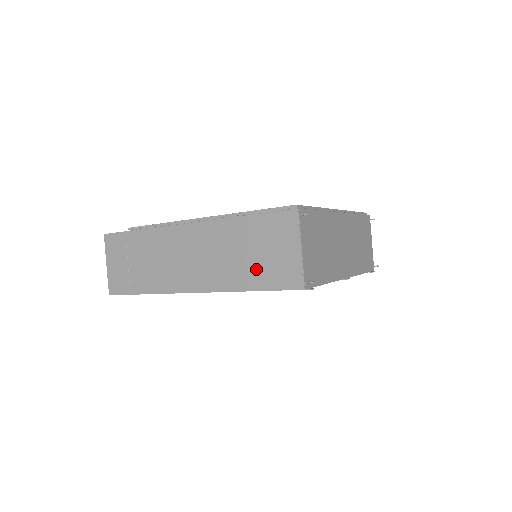
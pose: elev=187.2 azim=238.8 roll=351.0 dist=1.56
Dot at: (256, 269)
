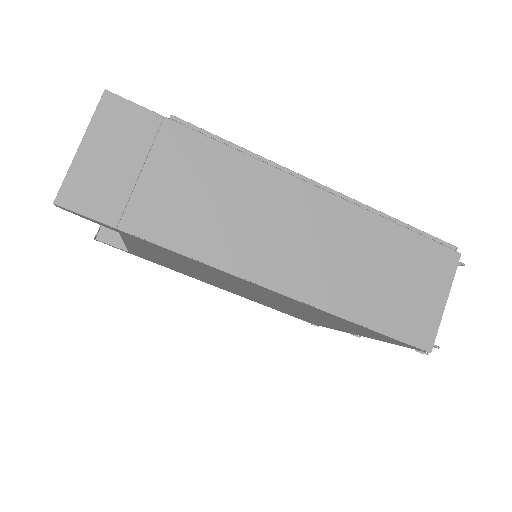
Dot at: (380, 299)
